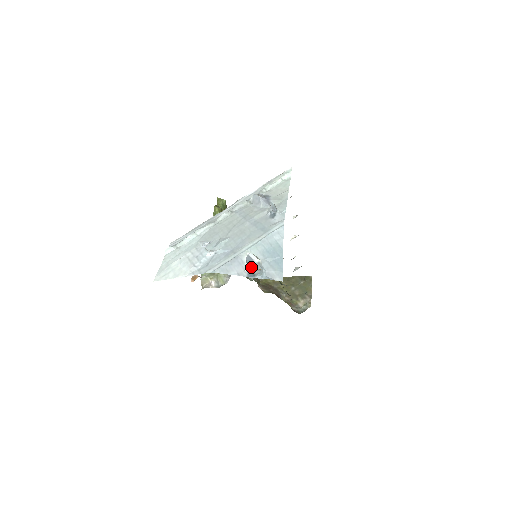
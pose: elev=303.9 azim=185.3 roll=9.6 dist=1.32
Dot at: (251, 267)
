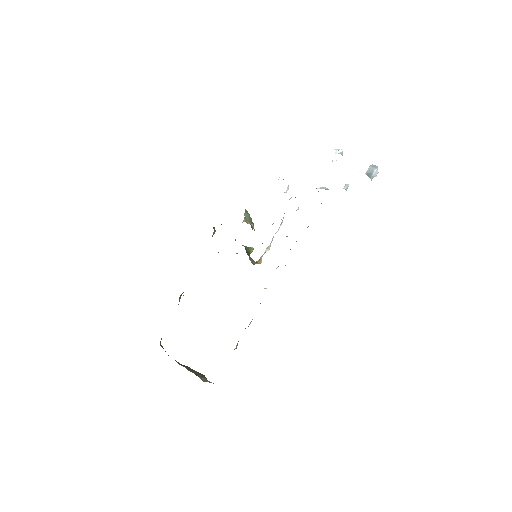
Dot at: (373, 170)
